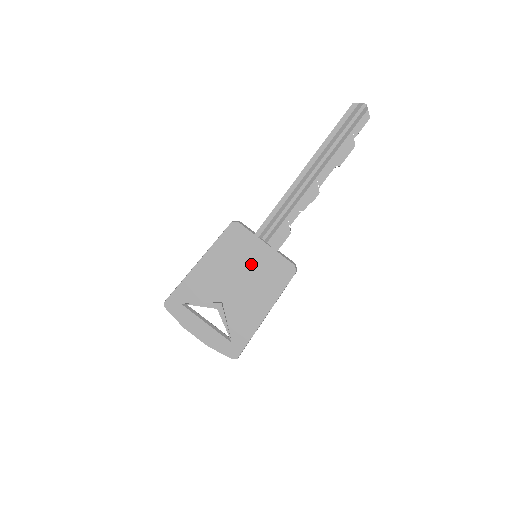
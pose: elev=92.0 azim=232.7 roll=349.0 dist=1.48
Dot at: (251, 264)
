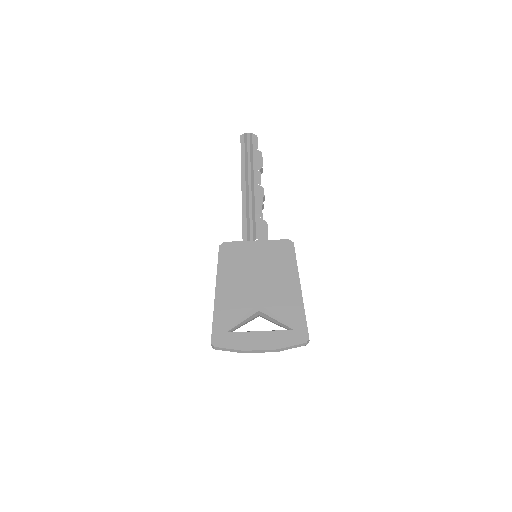
Dot at: (257, 261)
